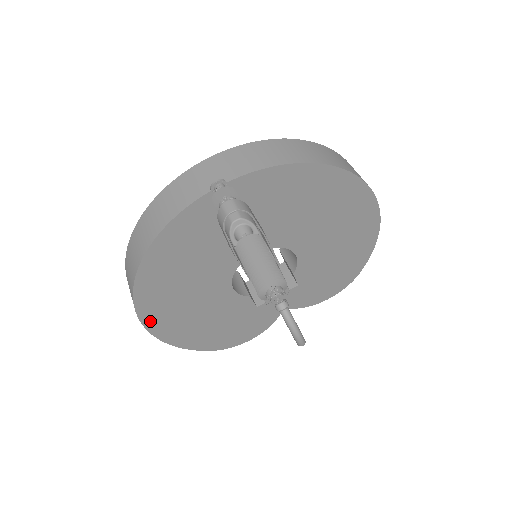
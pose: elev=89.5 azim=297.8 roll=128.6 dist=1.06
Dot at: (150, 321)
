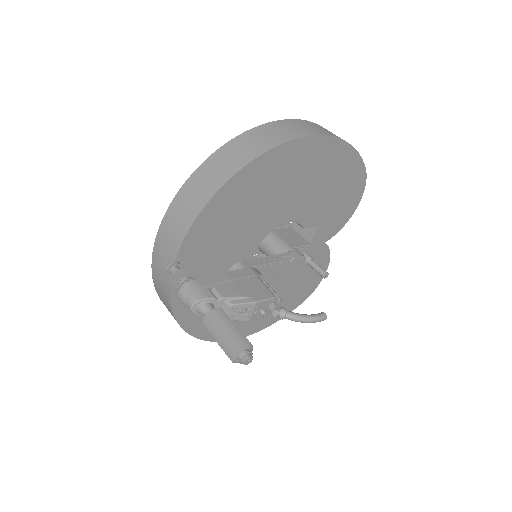
Dot at: occluded
